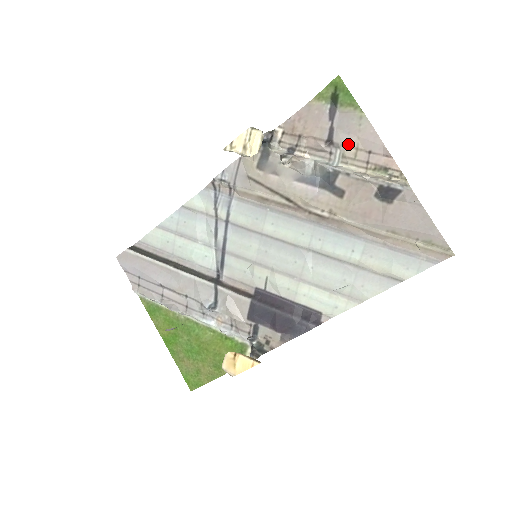
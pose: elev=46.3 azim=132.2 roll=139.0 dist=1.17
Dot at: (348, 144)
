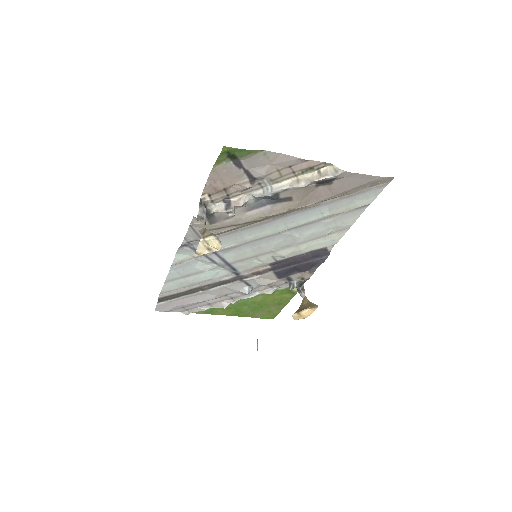
Dot at: (269, 173)
